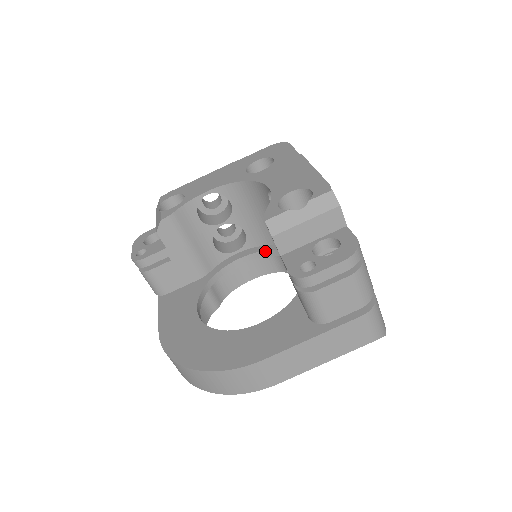
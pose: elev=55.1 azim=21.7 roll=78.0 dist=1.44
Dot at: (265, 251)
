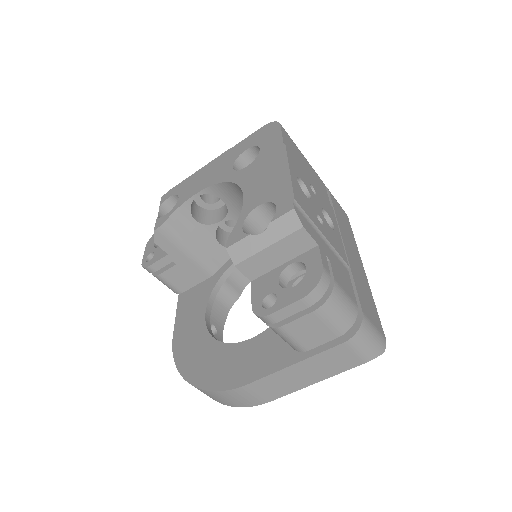
Dot at: occluded
